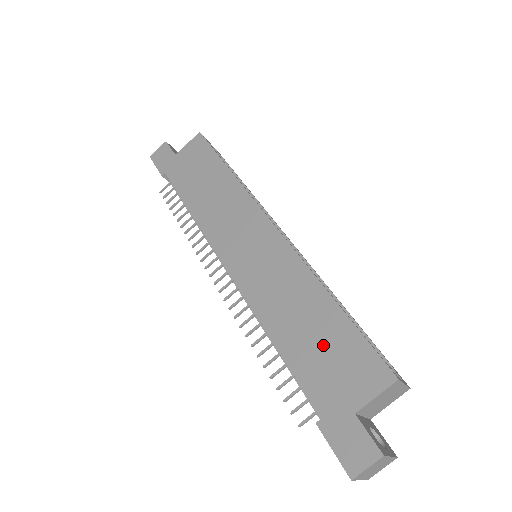
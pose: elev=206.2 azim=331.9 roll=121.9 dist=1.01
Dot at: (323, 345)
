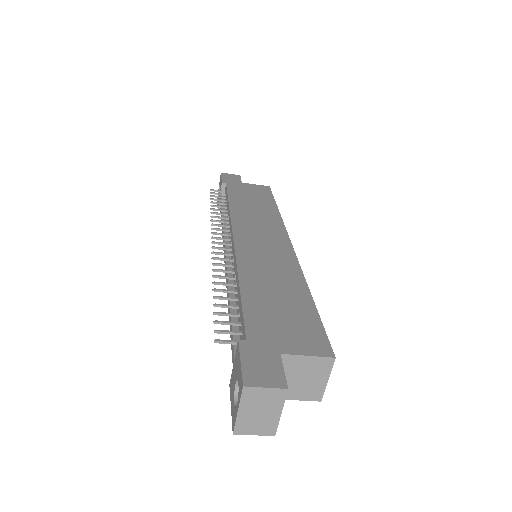
Dot at: (283, 308)
